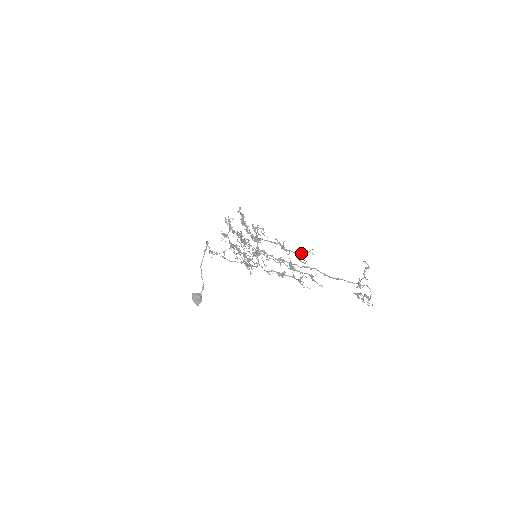
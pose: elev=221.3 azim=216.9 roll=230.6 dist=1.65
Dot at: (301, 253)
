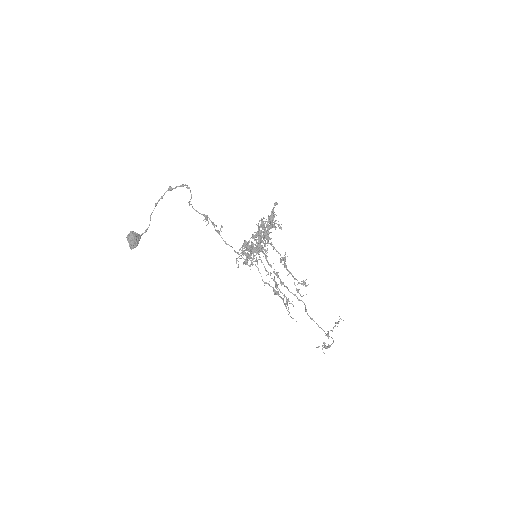
Dot at: occluded
